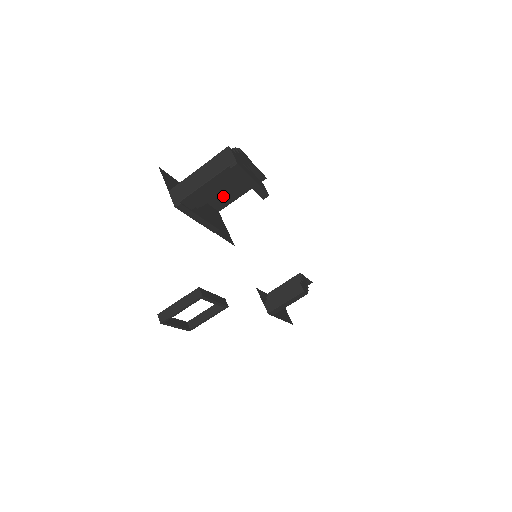
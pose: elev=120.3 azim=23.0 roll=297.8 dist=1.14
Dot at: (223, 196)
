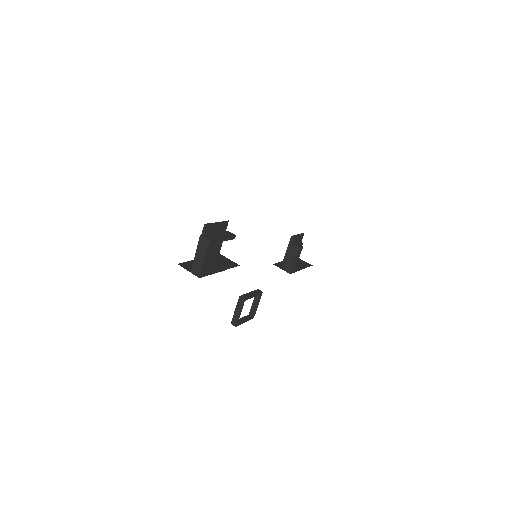
Dot at: (215, 246)
